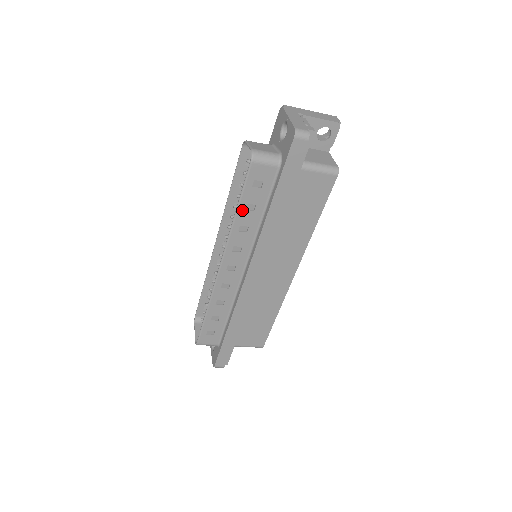
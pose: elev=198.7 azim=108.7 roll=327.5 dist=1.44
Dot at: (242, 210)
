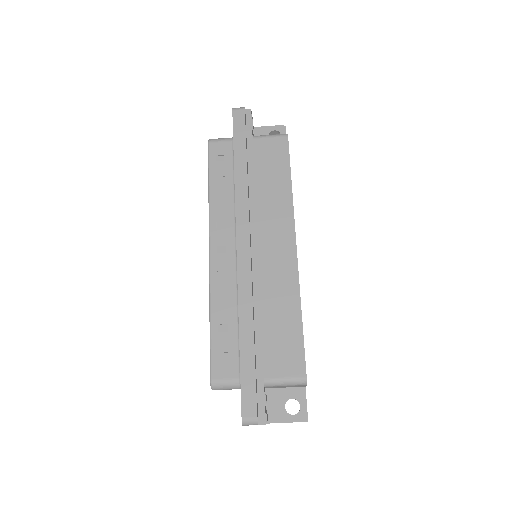
Dot at: (214, 184)
